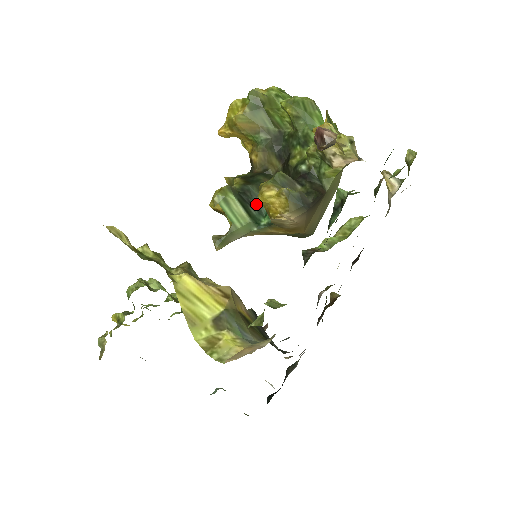
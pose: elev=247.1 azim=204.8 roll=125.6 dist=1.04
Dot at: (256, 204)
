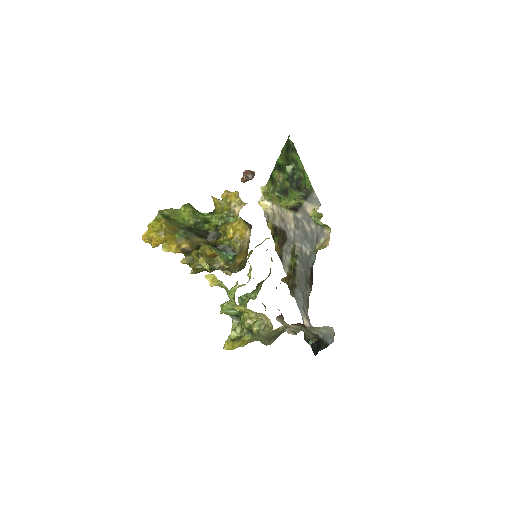
Dot at: occluded
